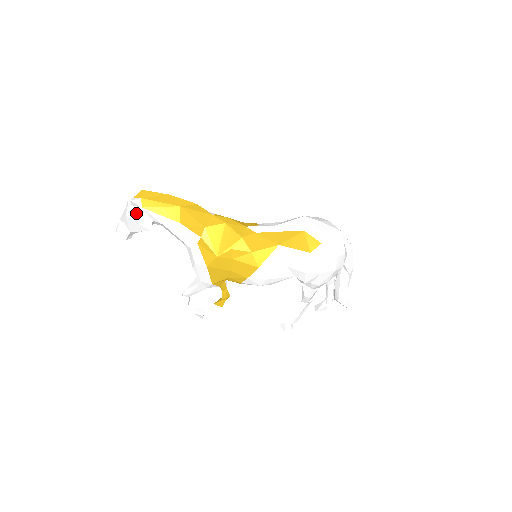
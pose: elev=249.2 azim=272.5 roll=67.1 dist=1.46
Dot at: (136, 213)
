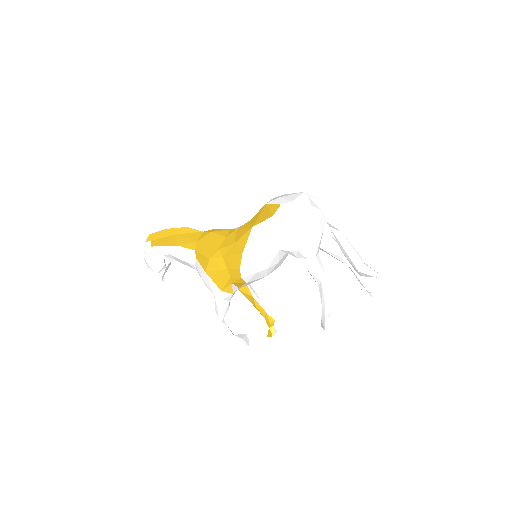
Dot at: (150, 253)
